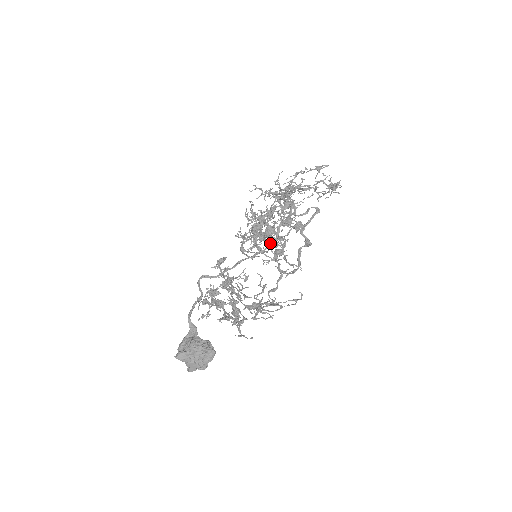
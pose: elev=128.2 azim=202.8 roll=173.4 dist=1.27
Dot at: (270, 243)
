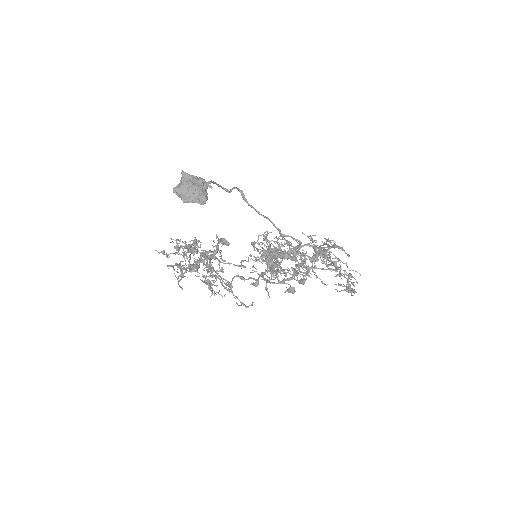
Dot at: occluded
